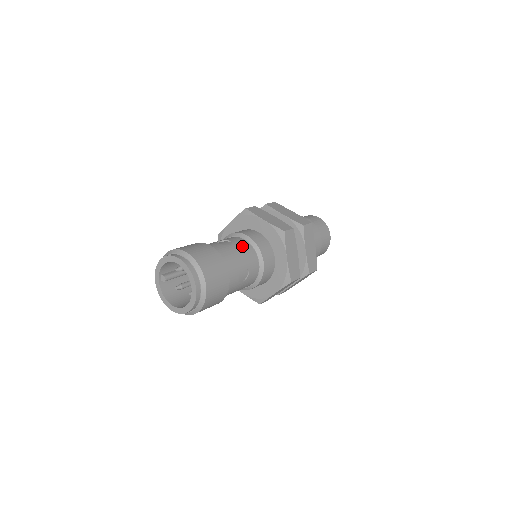
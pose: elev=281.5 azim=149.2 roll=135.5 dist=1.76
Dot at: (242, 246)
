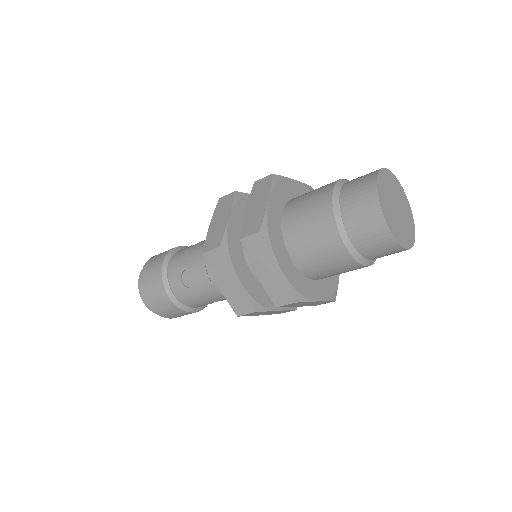
Dot at: (205, 291)
